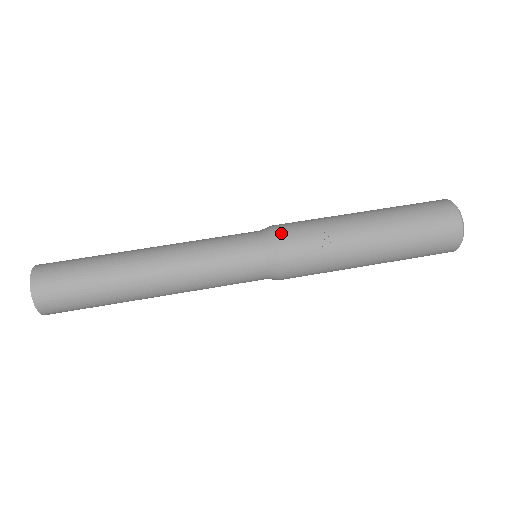
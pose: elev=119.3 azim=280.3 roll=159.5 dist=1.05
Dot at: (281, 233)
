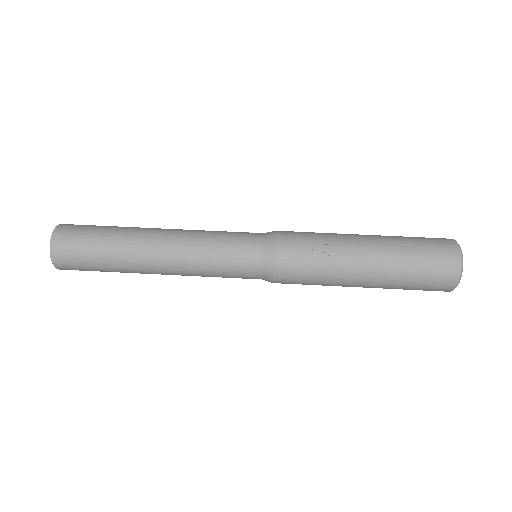
Dot at: (281, 237)
